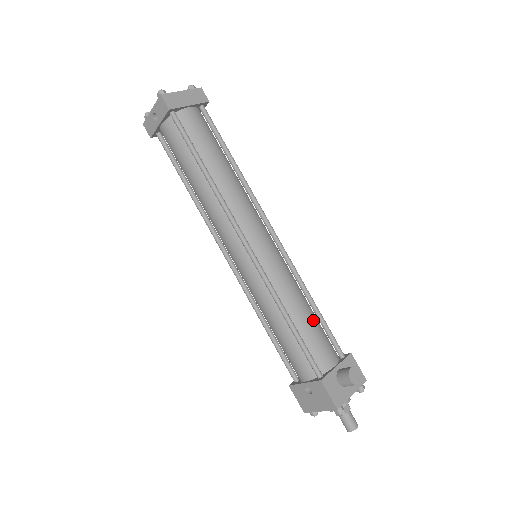
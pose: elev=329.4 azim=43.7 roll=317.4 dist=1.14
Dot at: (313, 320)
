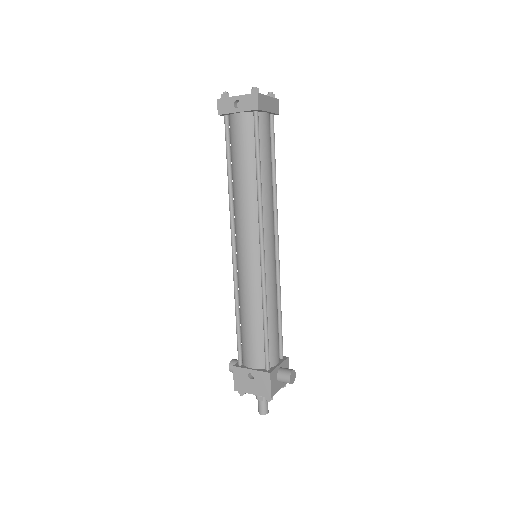
Dot at: occluded
